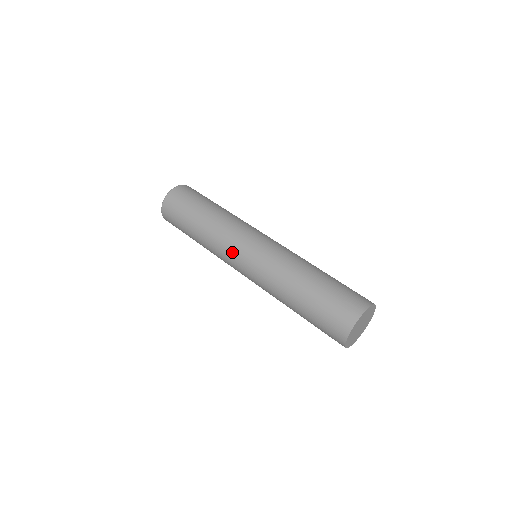
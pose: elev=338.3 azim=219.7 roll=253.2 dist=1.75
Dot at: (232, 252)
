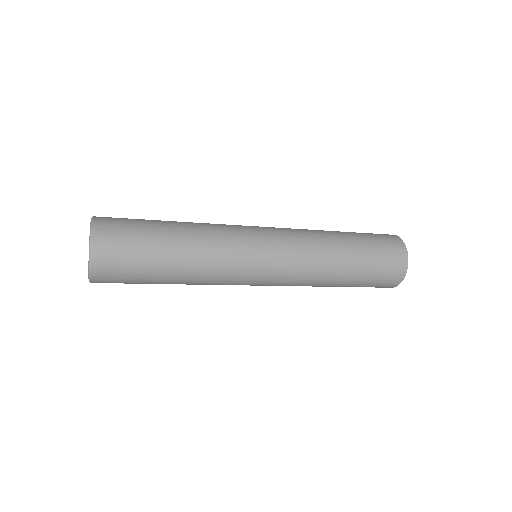
Dot at: (248, 260)
